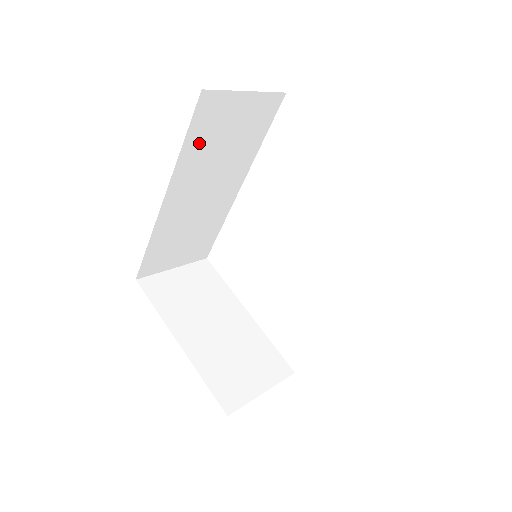
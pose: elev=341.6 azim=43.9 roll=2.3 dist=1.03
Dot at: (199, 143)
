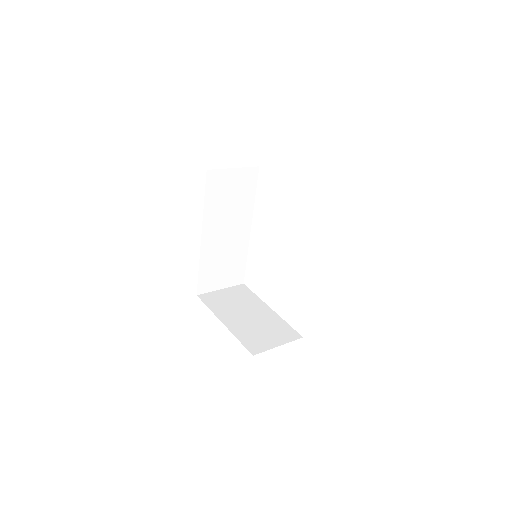
Dot at: (214, 200)
